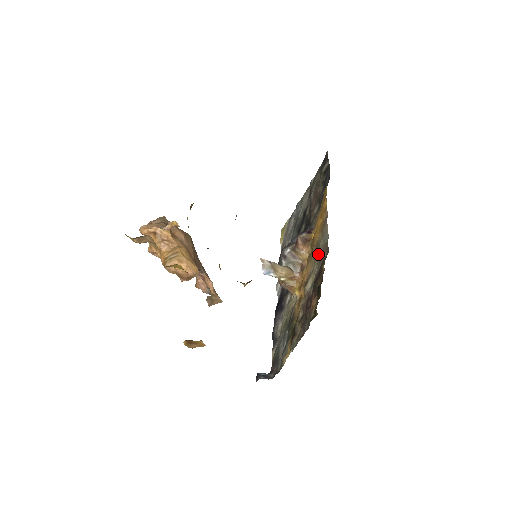
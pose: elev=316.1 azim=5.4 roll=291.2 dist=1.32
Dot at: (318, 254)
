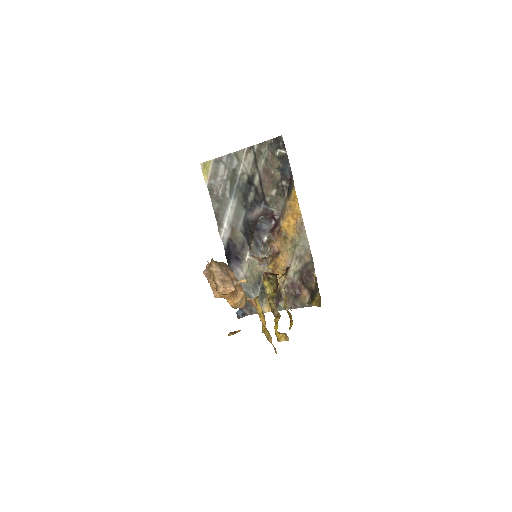
Dot at: (298, 252)
